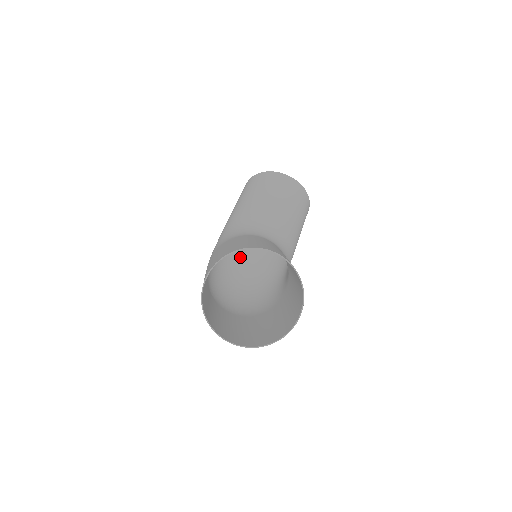
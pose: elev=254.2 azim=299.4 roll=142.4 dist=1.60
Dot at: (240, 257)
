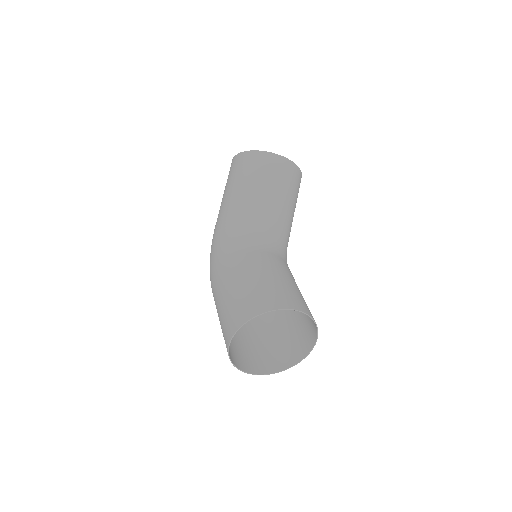
Dot at: occluded
